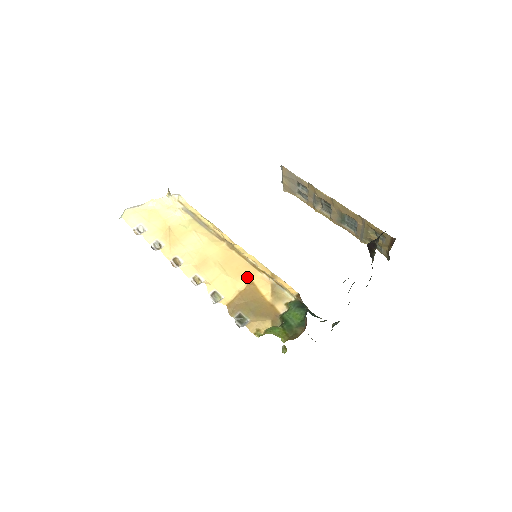
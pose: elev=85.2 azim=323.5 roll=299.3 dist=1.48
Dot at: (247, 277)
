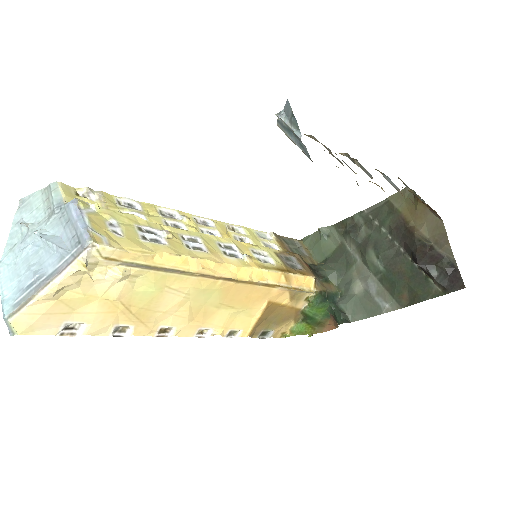
Dot at: (262, 301)
